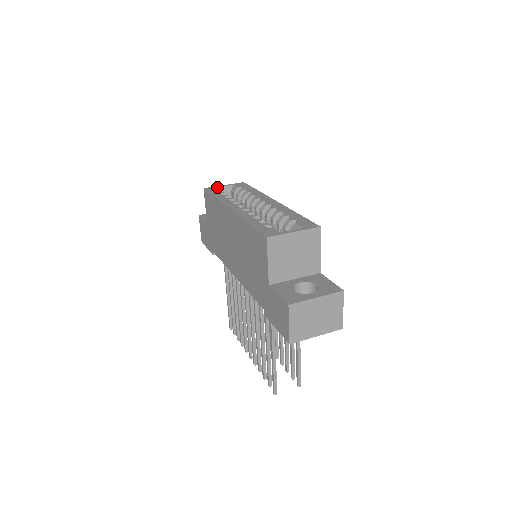
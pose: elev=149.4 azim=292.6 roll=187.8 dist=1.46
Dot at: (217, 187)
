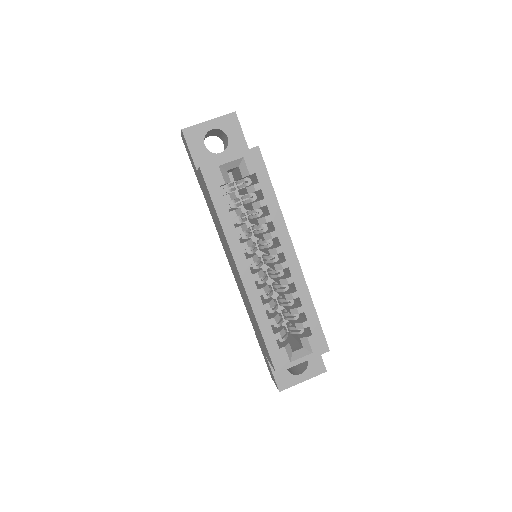
Dot at: (219, 166)
